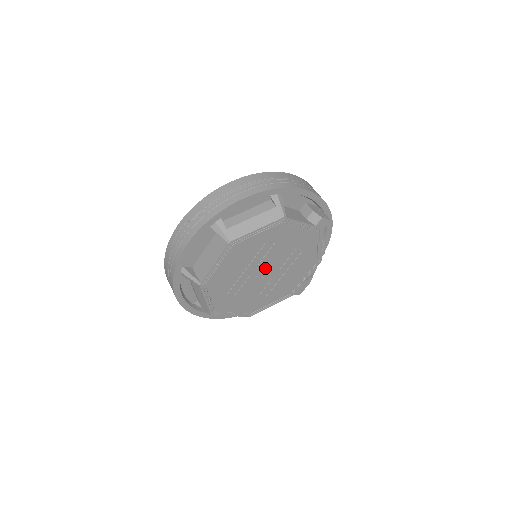
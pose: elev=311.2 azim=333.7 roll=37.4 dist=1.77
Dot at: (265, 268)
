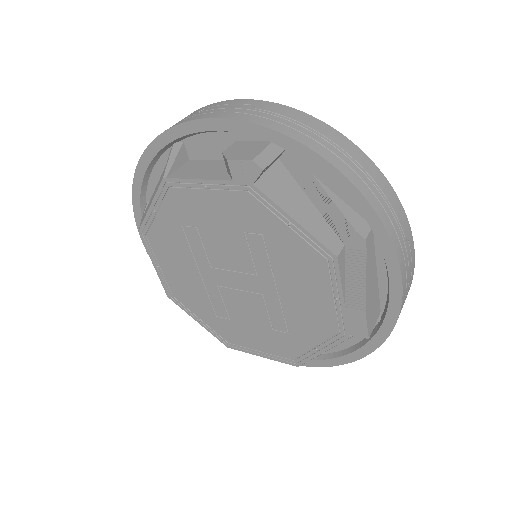
Dot at: (229, 273)
